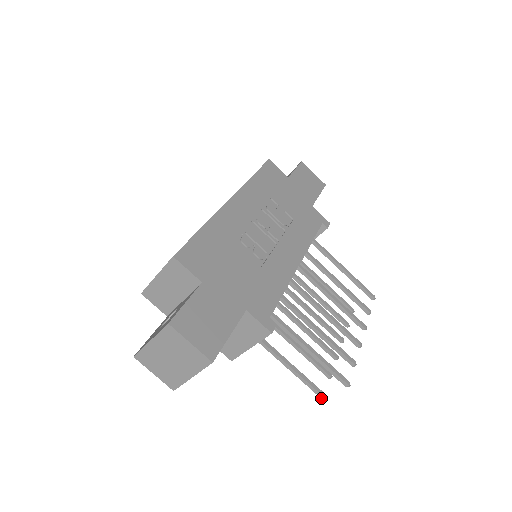
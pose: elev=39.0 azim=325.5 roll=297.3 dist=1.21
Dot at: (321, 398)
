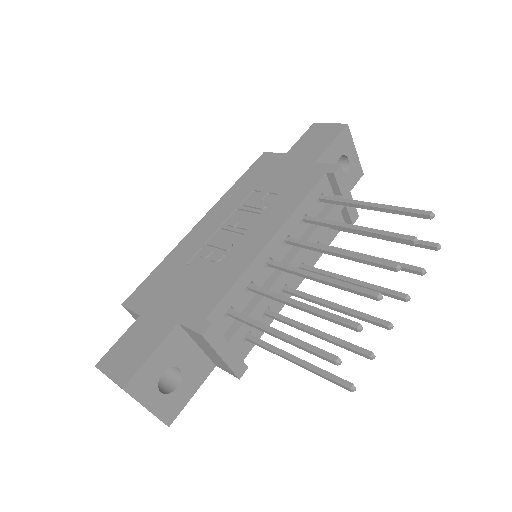
Dot at: (351, 391)
